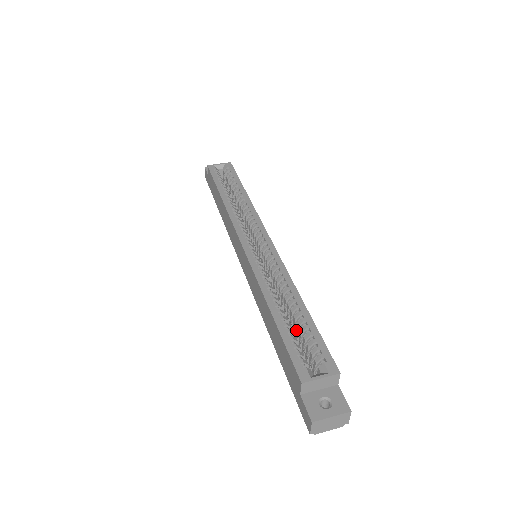
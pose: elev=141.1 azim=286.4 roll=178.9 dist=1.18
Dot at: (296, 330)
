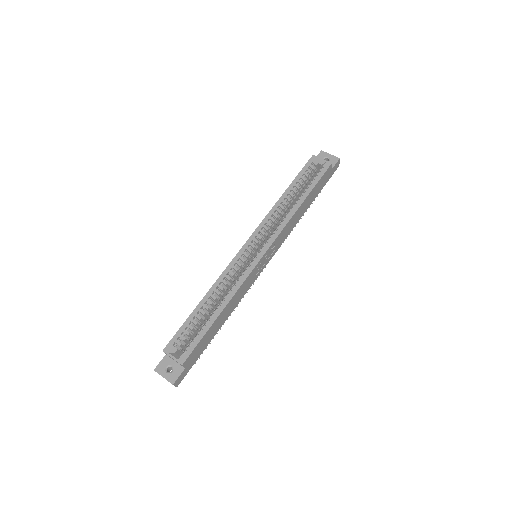
Dot at: occluded
